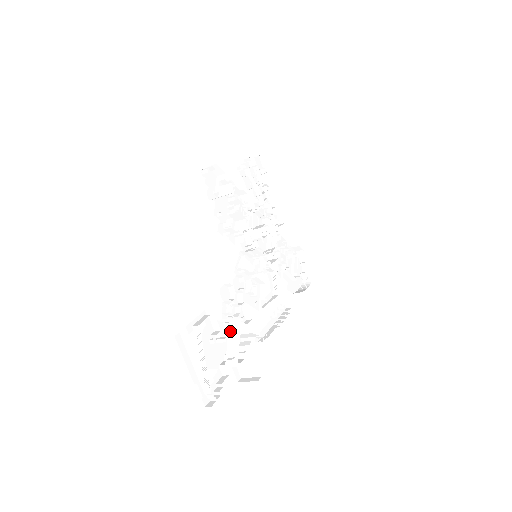
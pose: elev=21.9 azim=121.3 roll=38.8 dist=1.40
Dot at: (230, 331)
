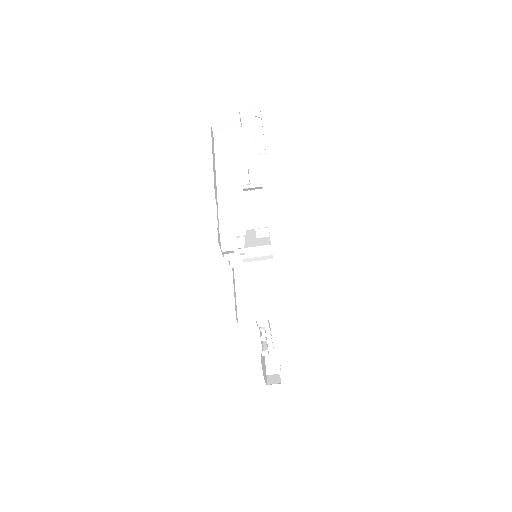
Dot at: (250, 232)
